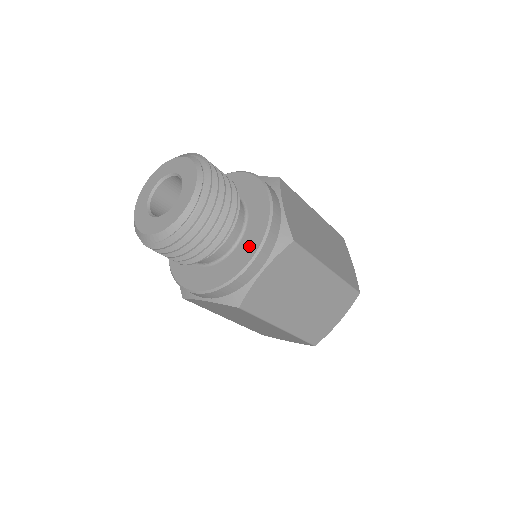
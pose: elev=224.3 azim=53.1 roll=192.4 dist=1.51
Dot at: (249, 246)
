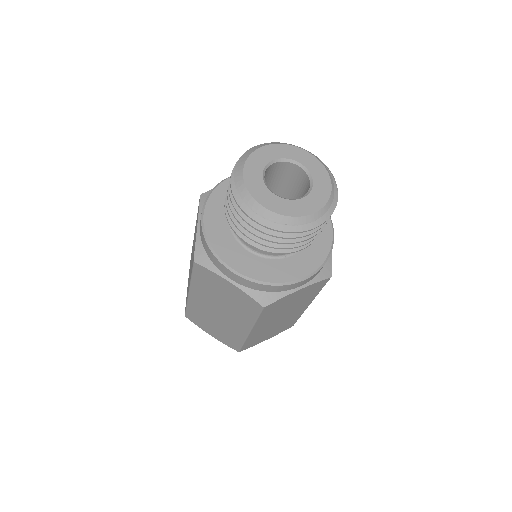
Dot at: (307, 263)
